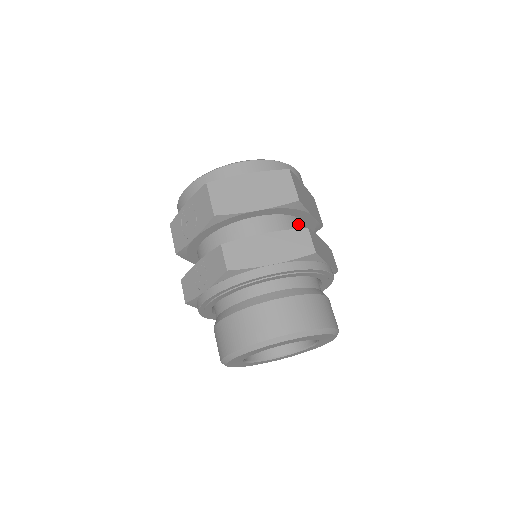
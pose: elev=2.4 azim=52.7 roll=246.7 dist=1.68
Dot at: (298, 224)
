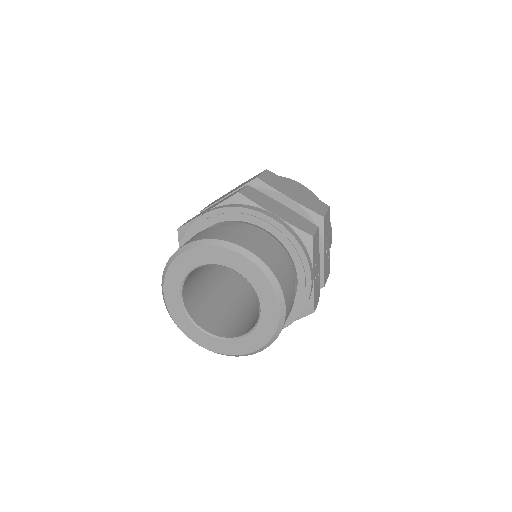
Dot at: occluded
